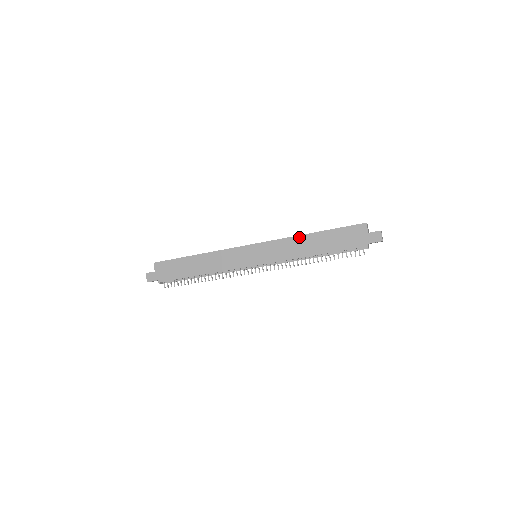
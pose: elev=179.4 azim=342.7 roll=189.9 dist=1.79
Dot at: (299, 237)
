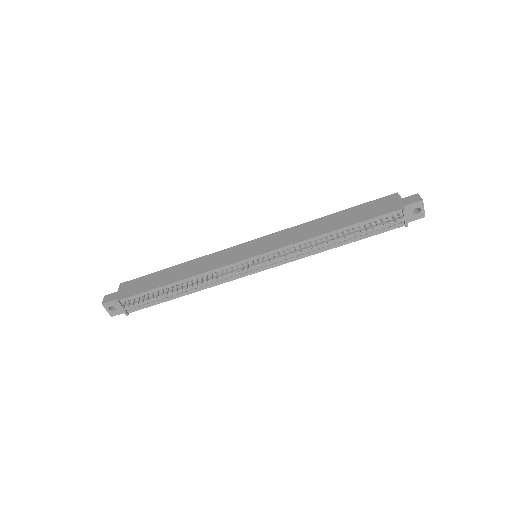
Dot at: (313, 221)
